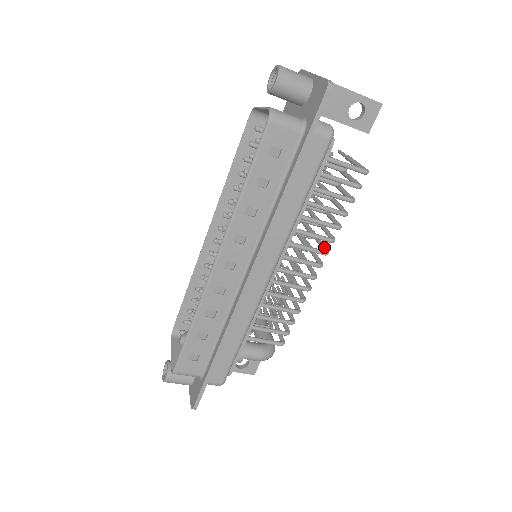
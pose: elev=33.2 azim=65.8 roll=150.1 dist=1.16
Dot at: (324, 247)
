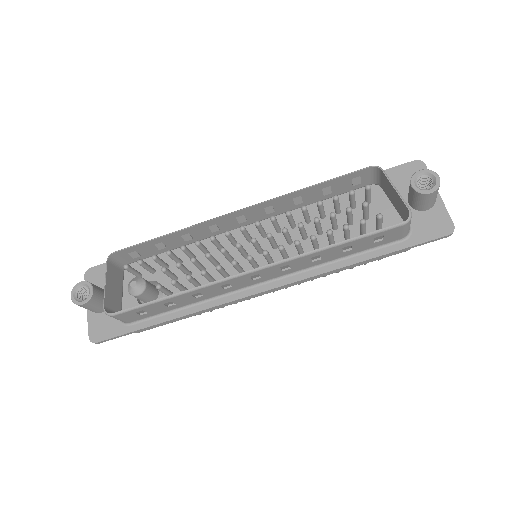
Dot at: occluded
